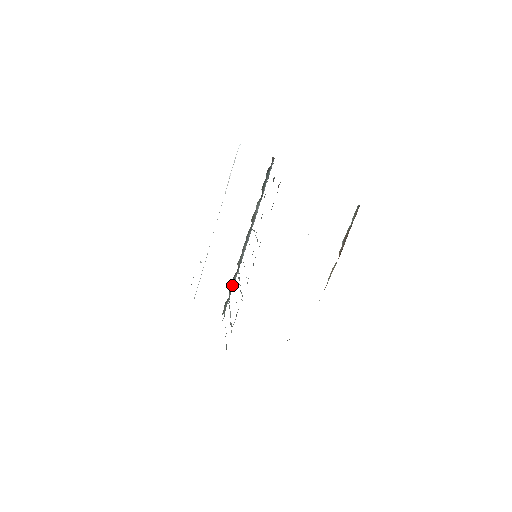
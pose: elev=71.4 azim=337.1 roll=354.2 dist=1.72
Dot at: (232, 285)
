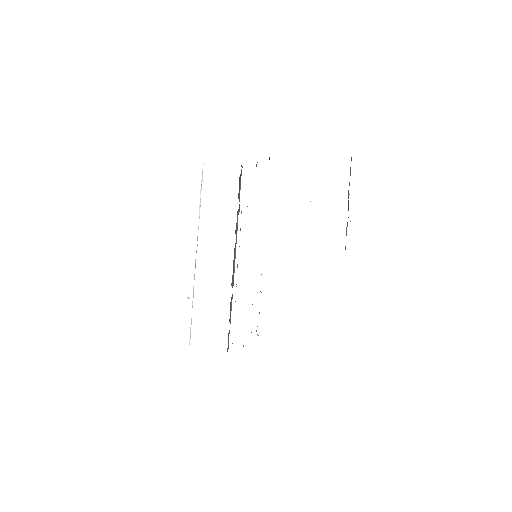
Dot at: (230, 313)
